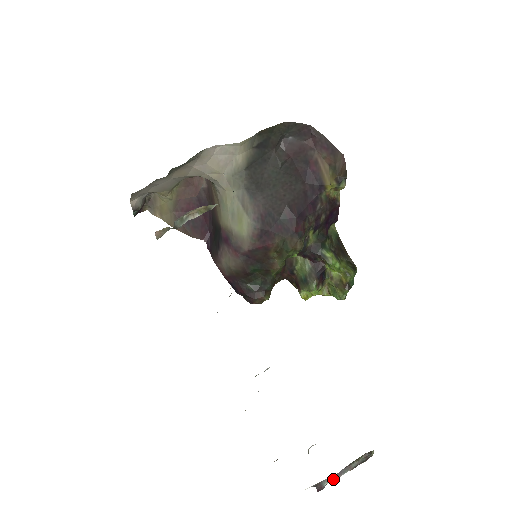
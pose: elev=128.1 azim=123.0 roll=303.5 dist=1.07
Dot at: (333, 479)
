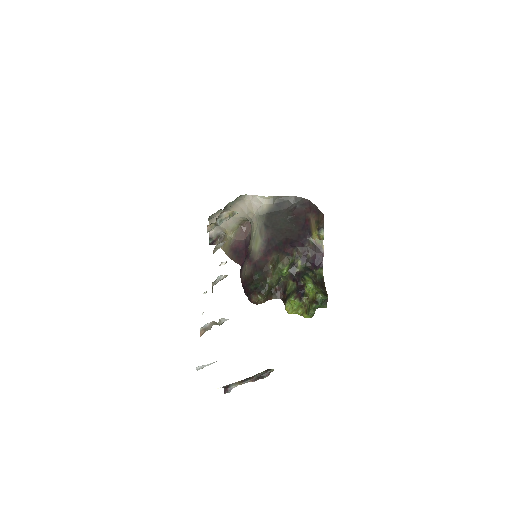
Dot at: (238, 383)
